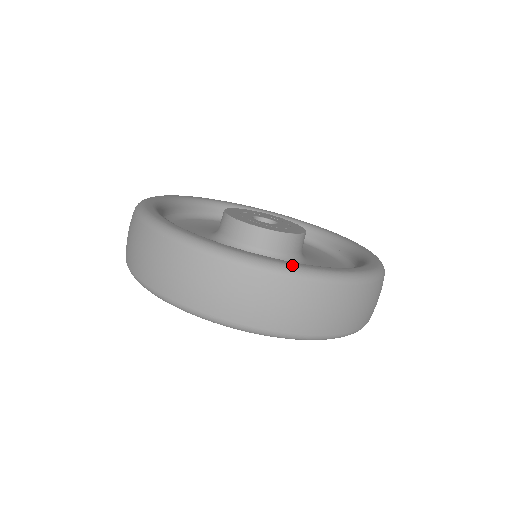
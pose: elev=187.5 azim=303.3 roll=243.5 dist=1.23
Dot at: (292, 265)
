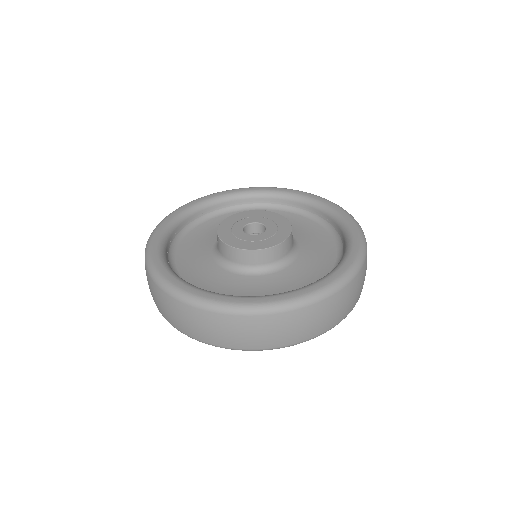
Dot at: (189, 293)
